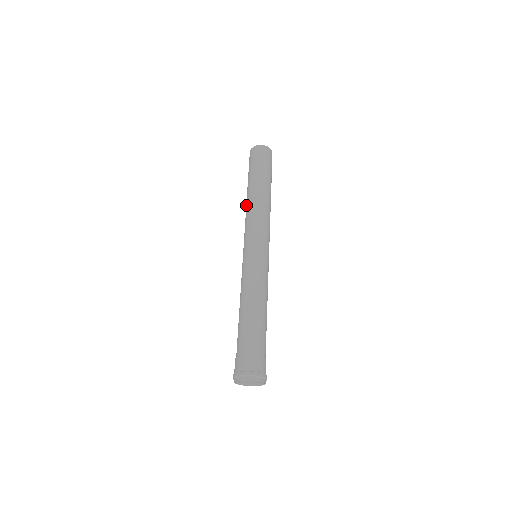
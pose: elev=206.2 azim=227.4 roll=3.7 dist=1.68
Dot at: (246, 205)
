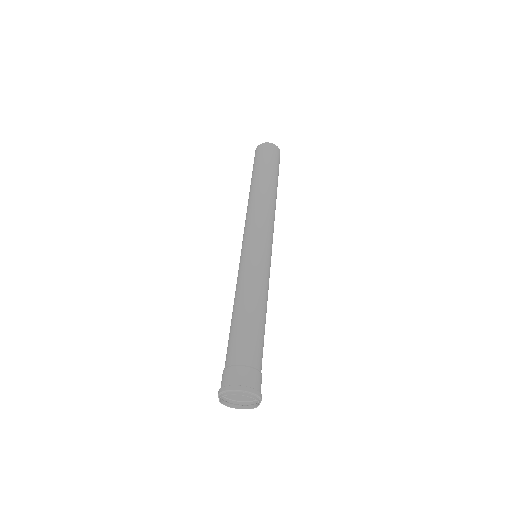
Dot at: (255, 196)
